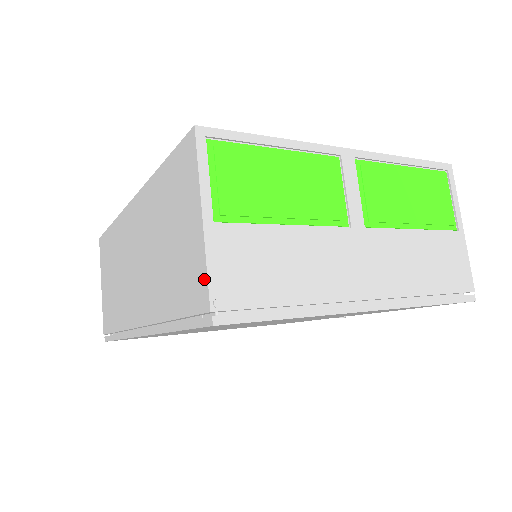
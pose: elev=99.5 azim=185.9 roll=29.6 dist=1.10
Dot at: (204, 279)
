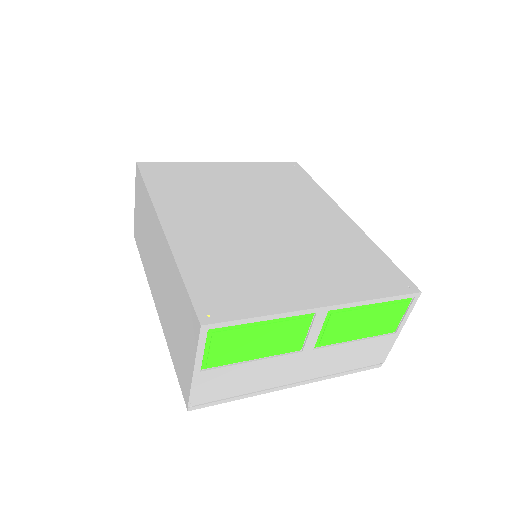
Dot at: (188, 391)
